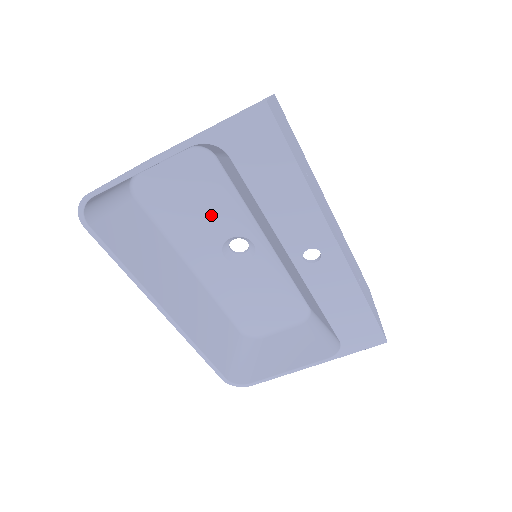
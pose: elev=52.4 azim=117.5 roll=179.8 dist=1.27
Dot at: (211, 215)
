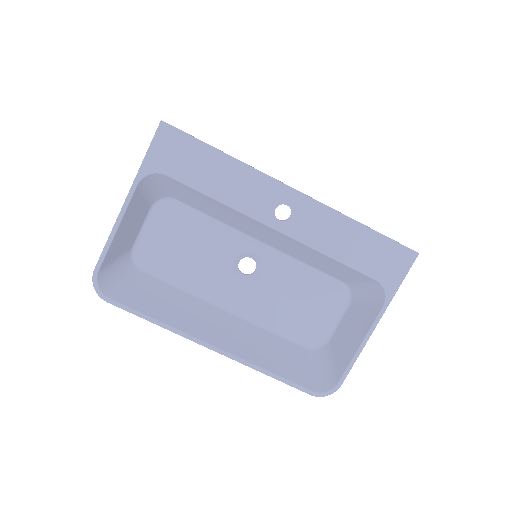
Dot at: (206, 251)
